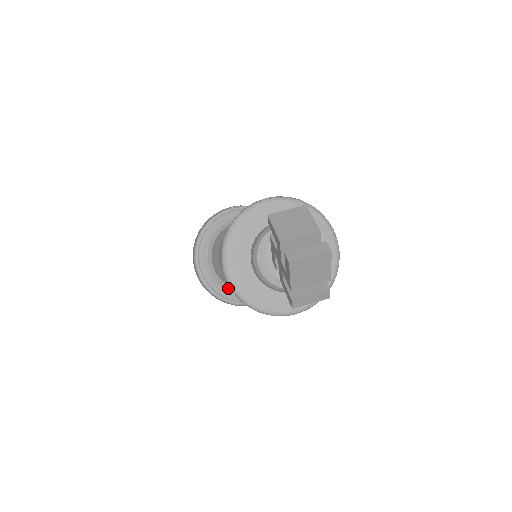
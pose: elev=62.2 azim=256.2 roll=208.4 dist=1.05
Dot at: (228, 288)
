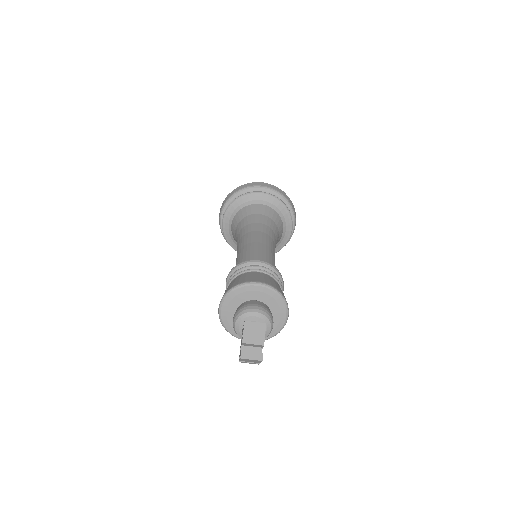
Dot at: (236, 243)
